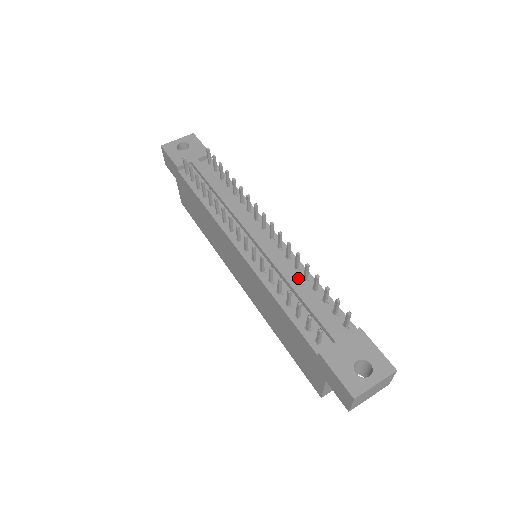
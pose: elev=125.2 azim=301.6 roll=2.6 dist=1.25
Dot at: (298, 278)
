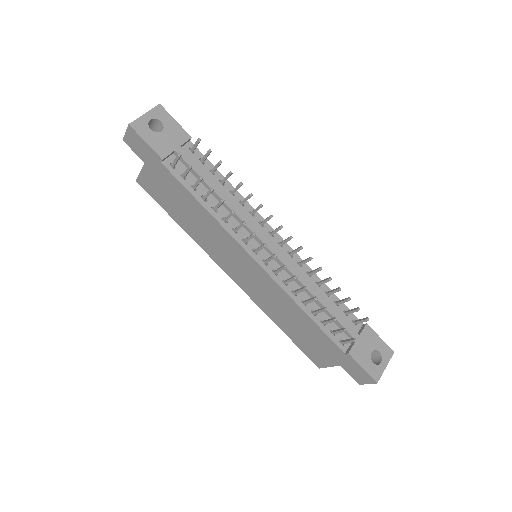
Dot at: (313, 285)
